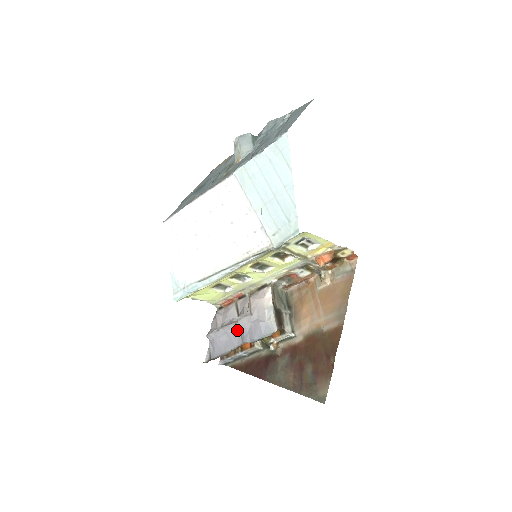
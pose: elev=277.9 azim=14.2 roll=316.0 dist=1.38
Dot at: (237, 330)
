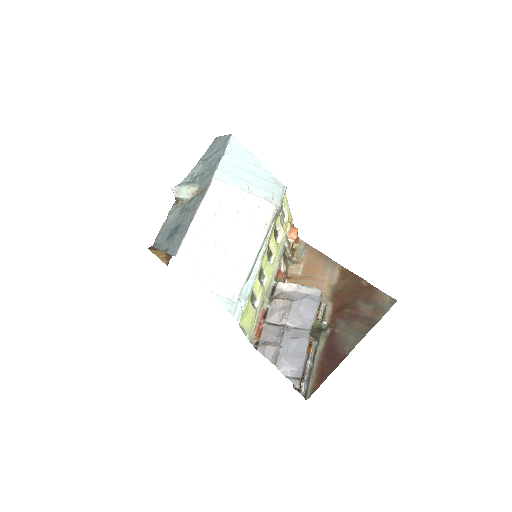
Dot at: (293, 331)
